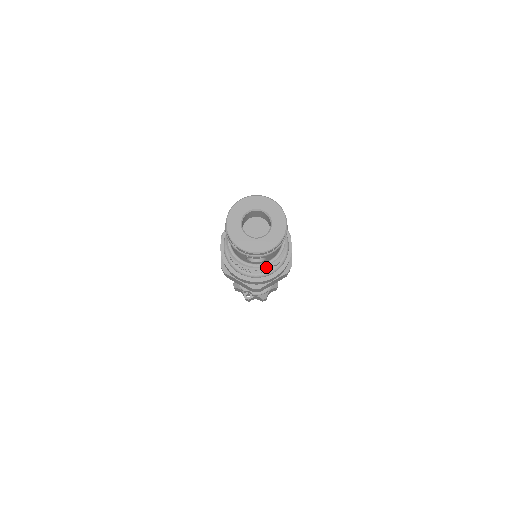
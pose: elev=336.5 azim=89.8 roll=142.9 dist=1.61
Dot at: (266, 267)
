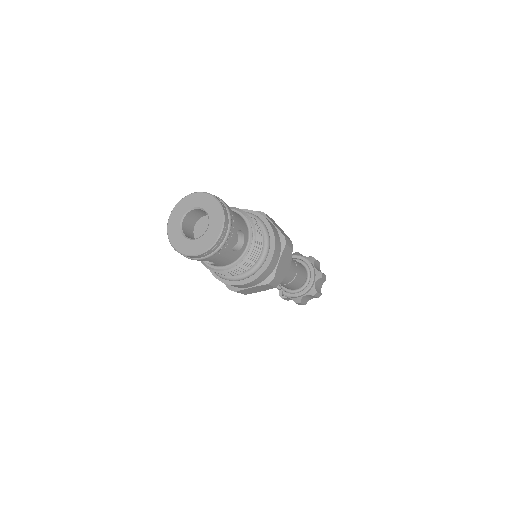
Dot at: (223, 271)
